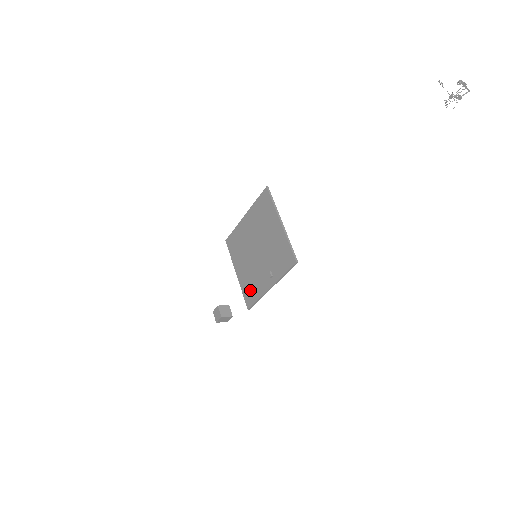
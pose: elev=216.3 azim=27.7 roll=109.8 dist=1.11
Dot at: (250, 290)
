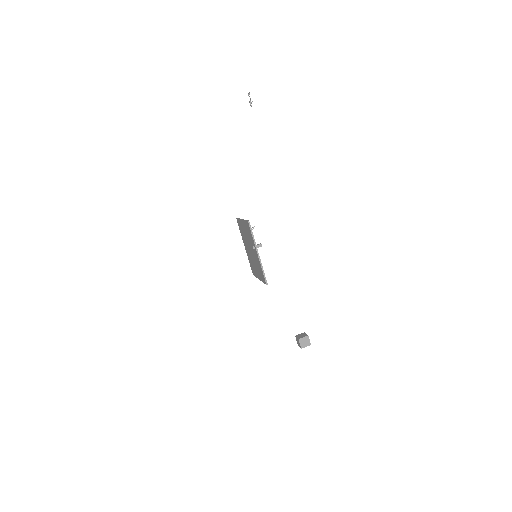
Dot at: (261, 273)
